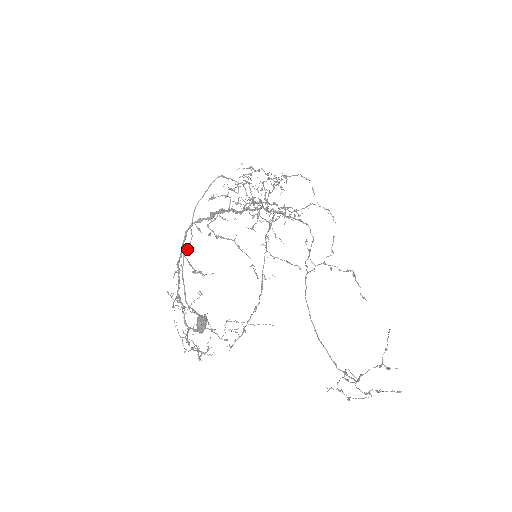
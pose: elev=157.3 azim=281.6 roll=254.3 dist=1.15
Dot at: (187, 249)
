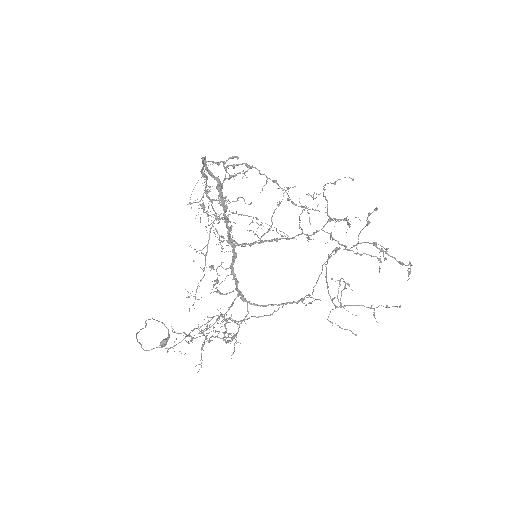
Dot at: (146, 324)
